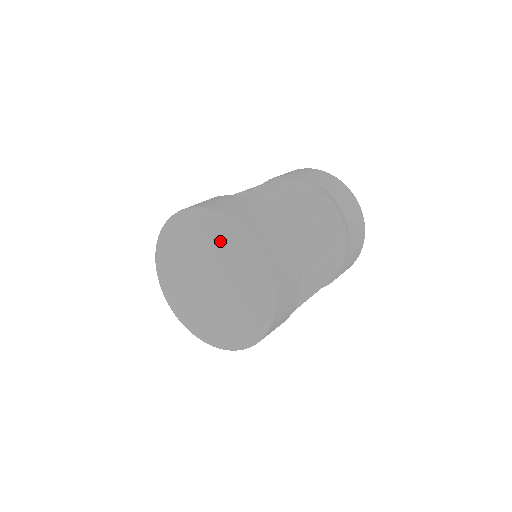
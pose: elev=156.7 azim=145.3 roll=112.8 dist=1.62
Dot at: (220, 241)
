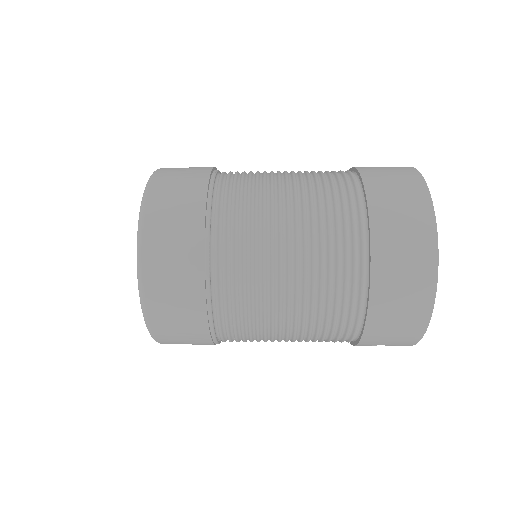
Dot at: occluded
